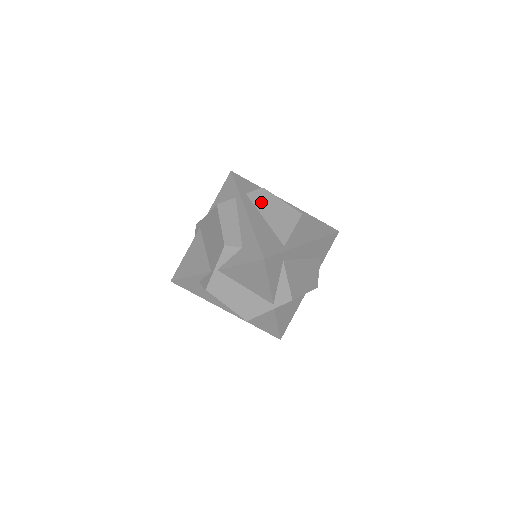
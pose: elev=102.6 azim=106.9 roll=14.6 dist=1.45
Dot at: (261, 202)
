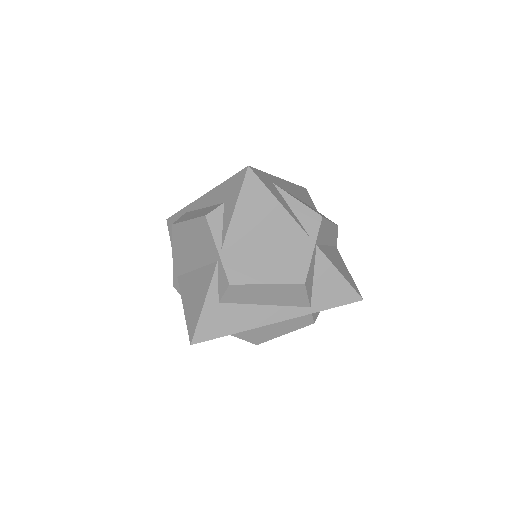
Dot at: occluded
